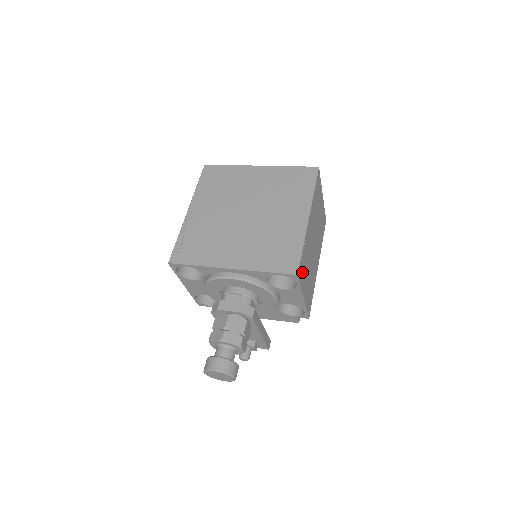
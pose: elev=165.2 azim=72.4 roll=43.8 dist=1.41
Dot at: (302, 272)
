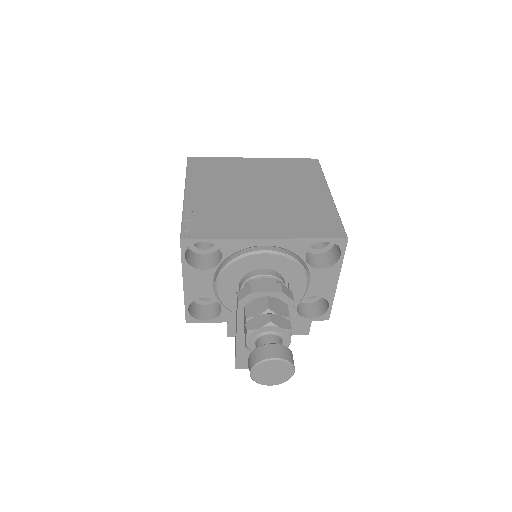
Dot at: occluded
